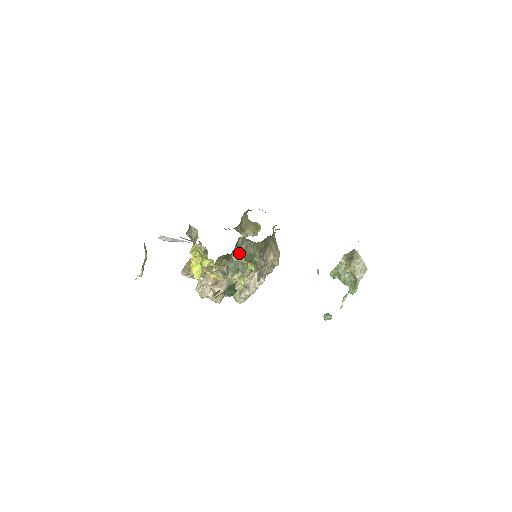
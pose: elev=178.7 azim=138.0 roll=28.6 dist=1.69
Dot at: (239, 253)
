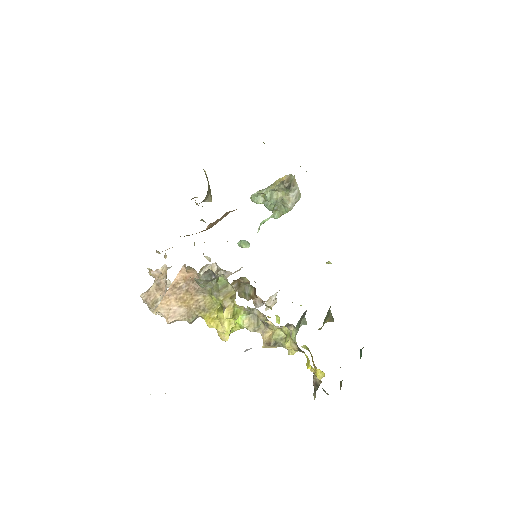
Dot at: (326, 319)
